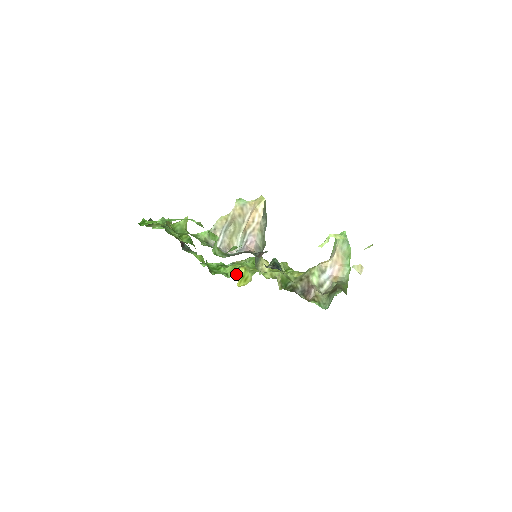
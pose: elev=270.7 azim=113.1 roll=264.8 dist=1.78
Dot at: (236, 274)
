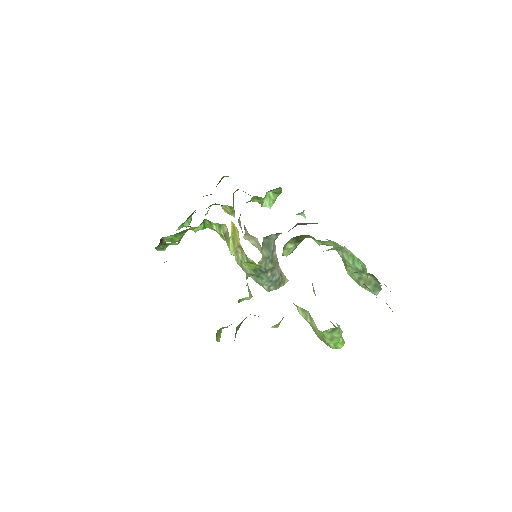
Dot at: occluded
